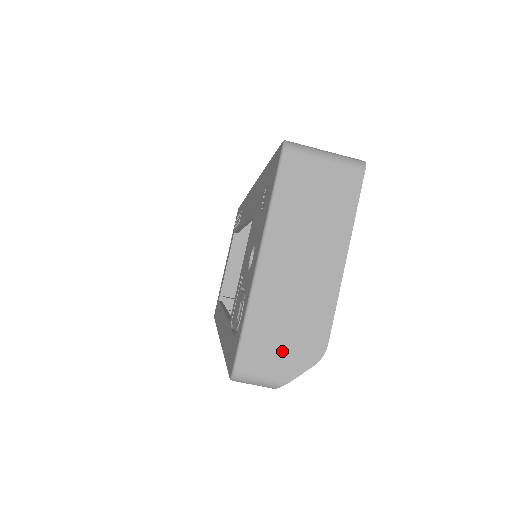
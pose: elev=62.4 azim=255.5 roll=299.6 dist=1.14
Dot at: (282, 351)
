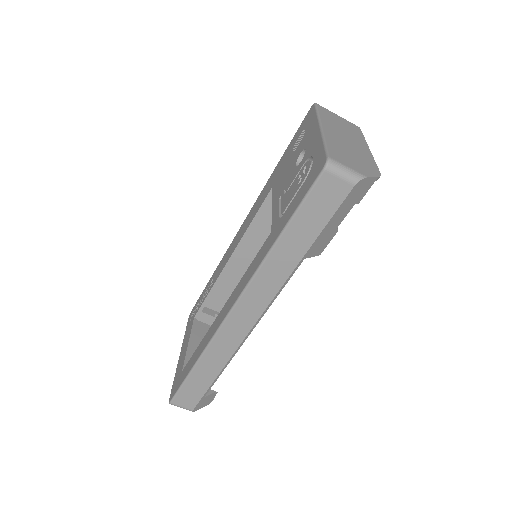
Dot at: (354, 163)
